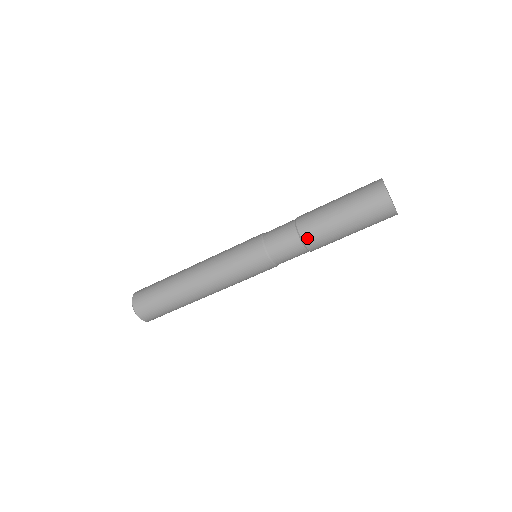
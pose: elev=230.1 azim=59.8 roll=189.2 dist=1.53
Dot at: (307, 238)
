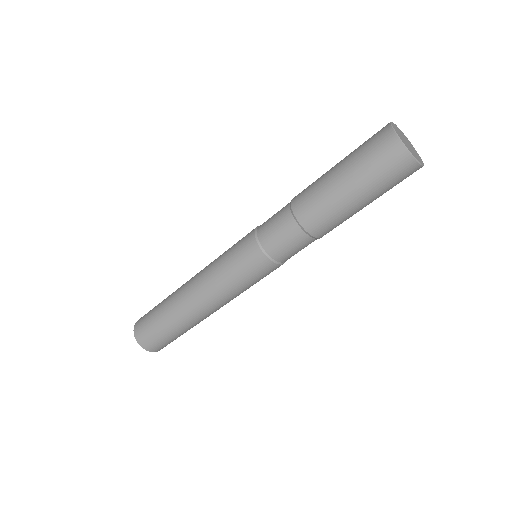
Dot at: (310, 226)
